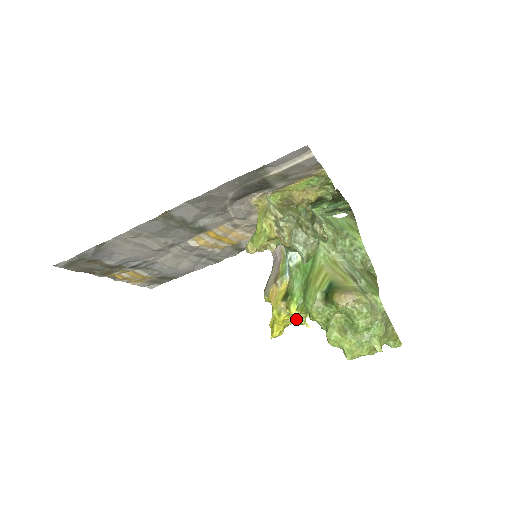
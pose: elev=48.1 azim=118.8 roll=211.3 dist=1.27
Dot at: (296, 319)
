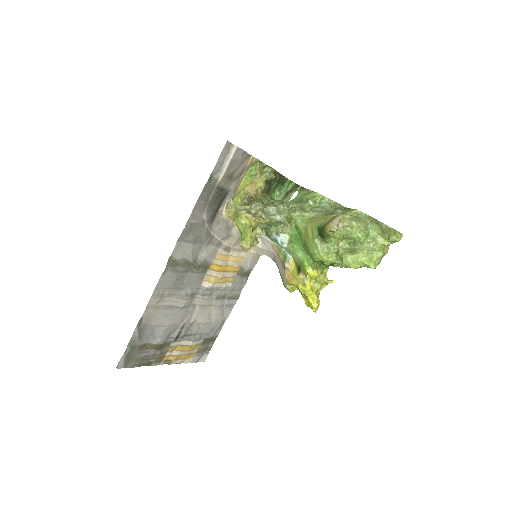
Dot at: (320, 282)
